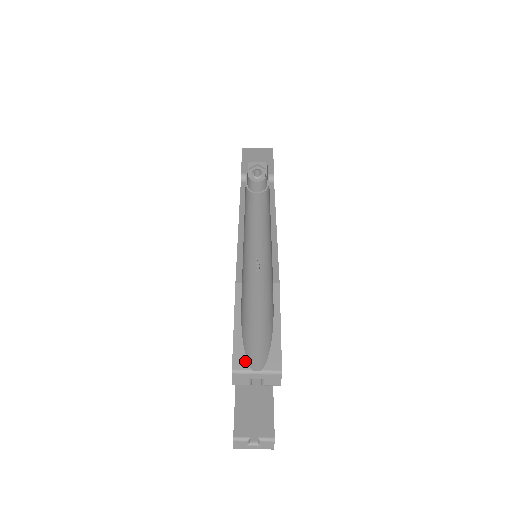
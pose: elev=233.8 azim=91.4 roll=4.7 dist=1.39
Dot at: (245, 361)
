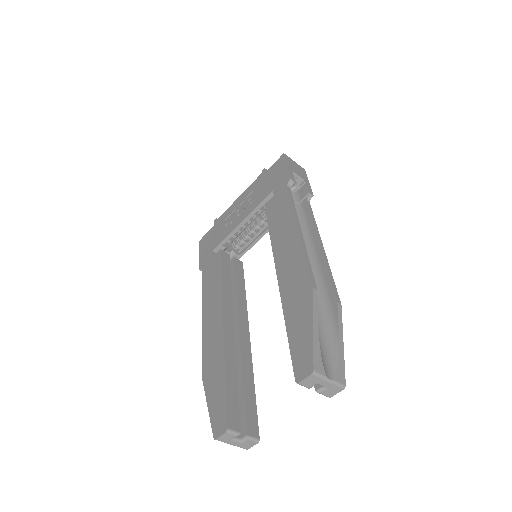
Dot at: (322, 366)
